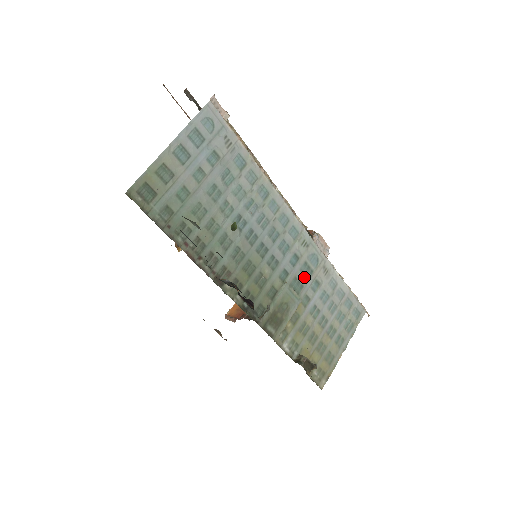
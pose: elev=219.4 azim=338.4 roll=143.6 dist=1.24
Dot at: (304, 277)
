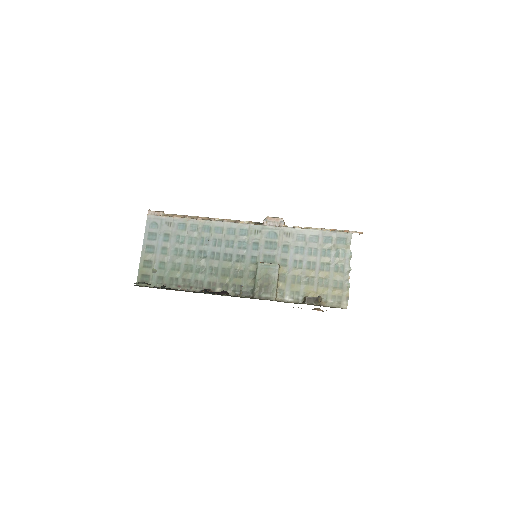
Dot at: (272, 250)
